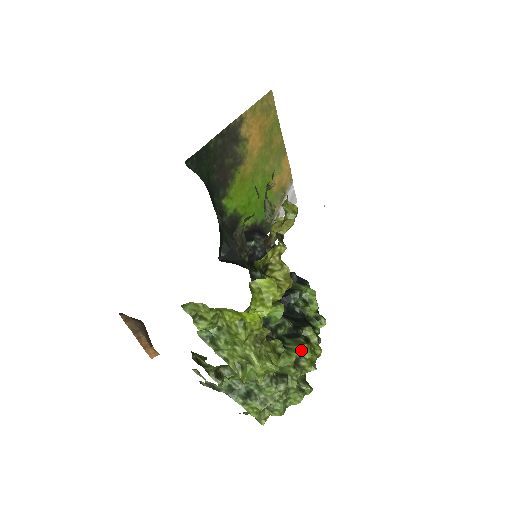
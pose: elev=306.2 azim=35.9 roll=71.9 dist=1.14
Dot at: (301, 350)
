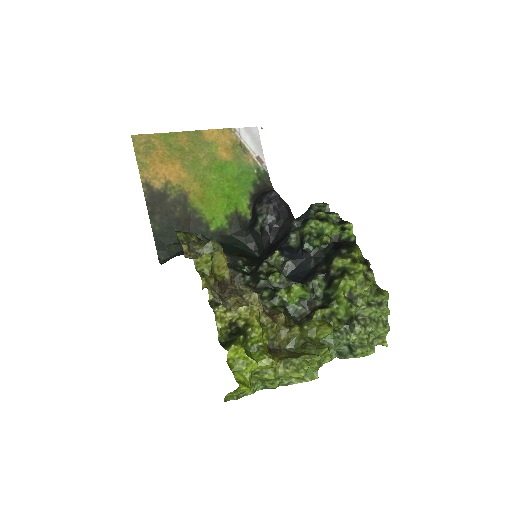
Dot at: (342, 291)
